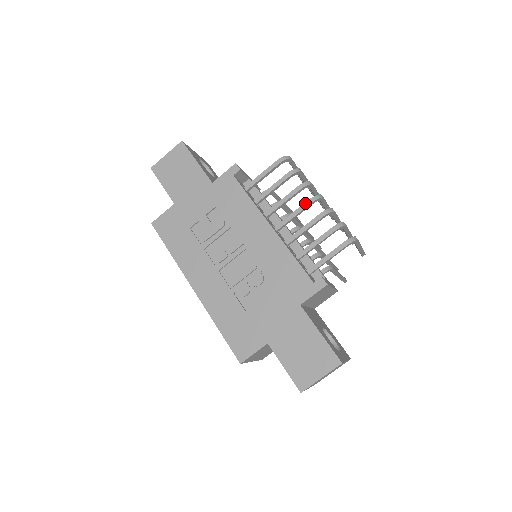
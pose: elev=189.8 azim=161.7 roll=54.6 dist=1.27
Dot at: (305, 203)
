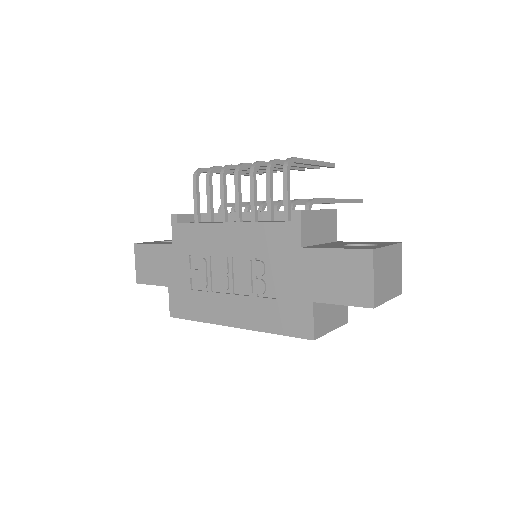
Dot at: (235, 181)
